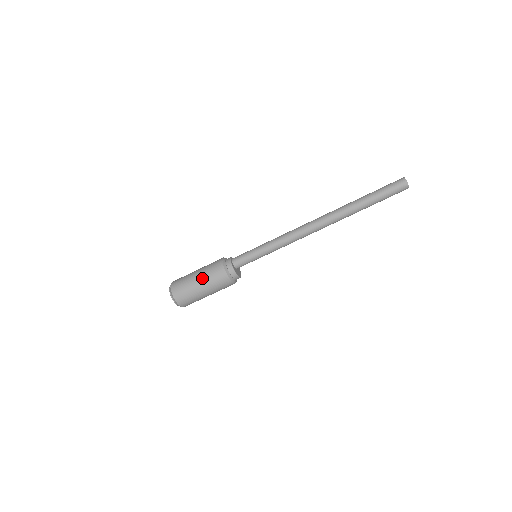
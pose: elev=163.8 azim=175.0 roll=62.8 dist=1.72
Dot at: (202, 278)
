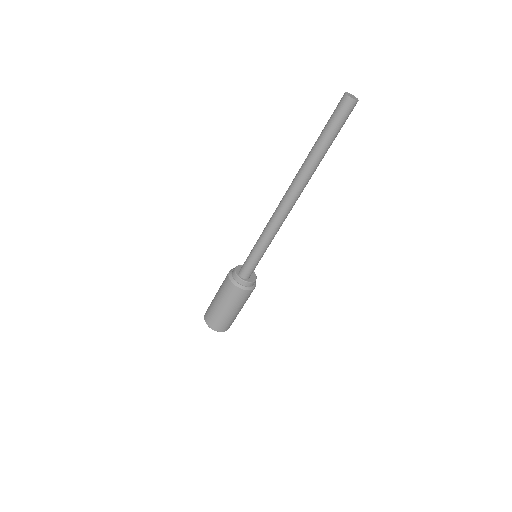
Dot at: (238, 308)
